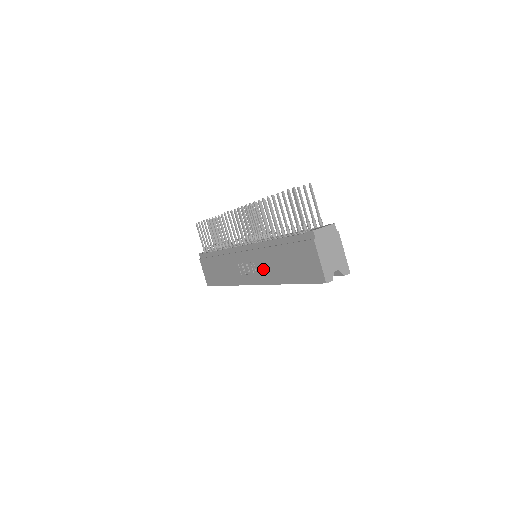
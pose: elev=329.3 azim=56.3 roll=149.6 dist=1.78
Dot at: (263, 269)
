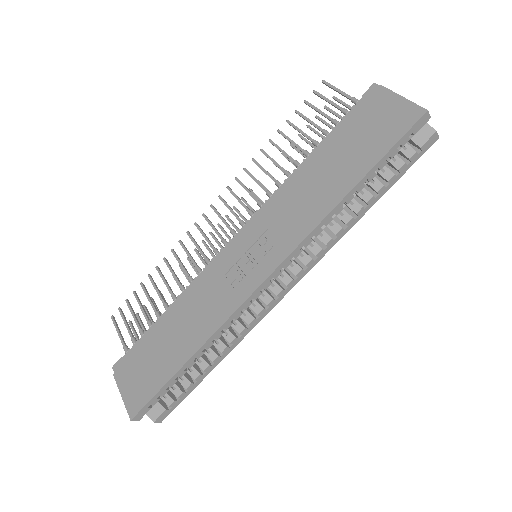
Dot at: (289, 222)
